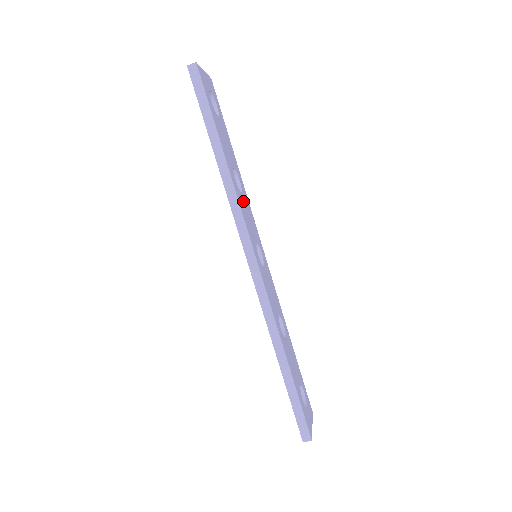
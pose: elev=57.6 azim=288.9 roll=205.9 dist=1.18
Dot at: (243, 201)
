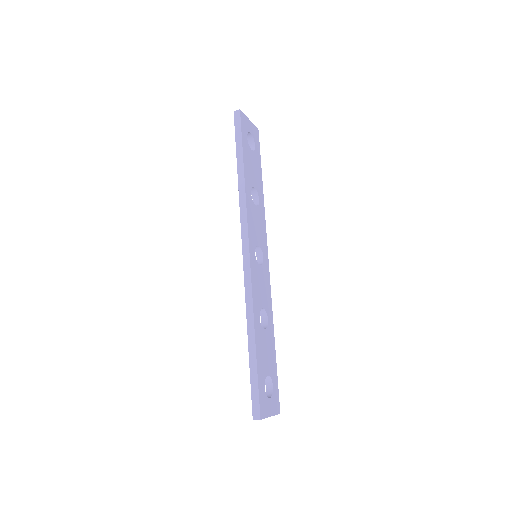
Dot at: (255, 211)
